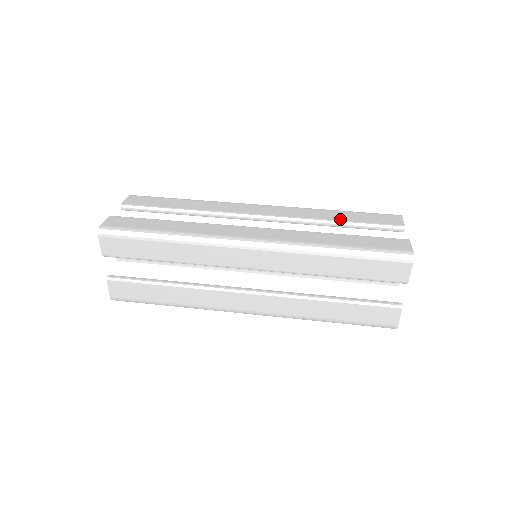
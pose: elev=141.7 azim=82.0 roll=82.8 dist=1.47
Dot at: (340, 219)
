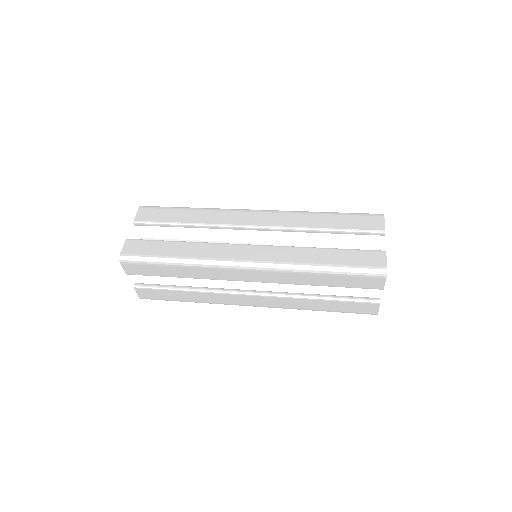
Dot at: (327, 226)
